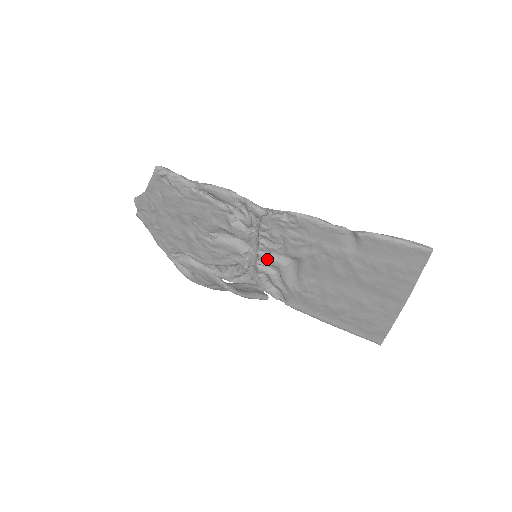
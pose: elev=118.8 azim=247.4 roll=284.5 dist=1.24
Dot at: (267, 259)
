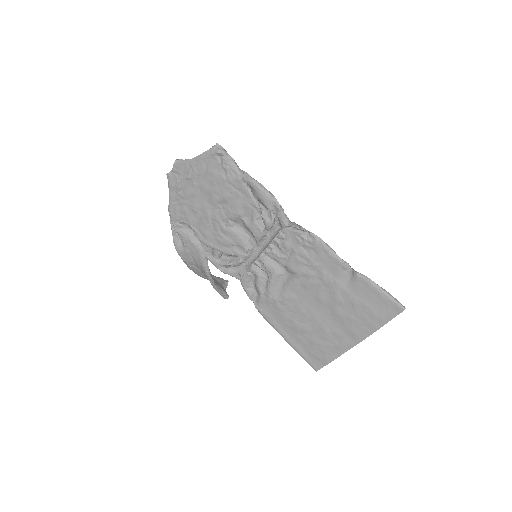
Dot at: (266, 262)
